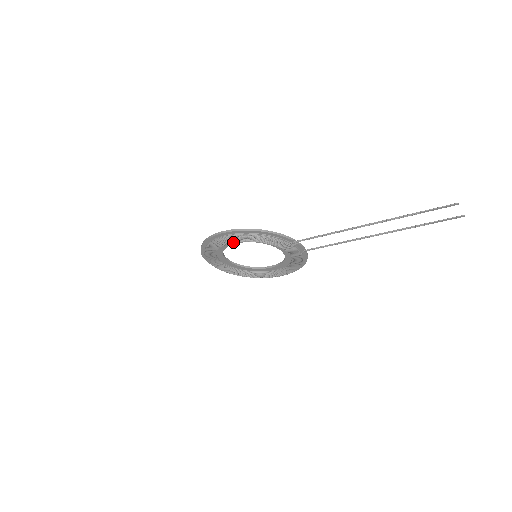
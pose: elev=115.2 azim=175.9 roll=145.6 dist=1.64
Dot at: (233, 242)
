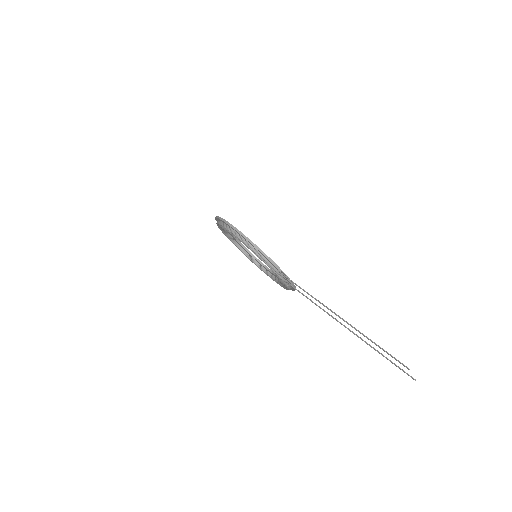
Dot at: occluded
